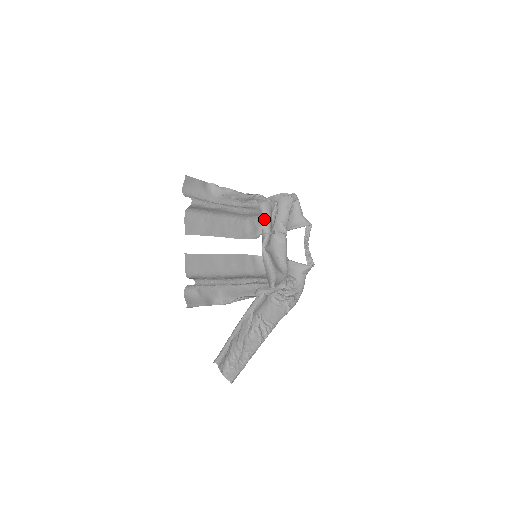
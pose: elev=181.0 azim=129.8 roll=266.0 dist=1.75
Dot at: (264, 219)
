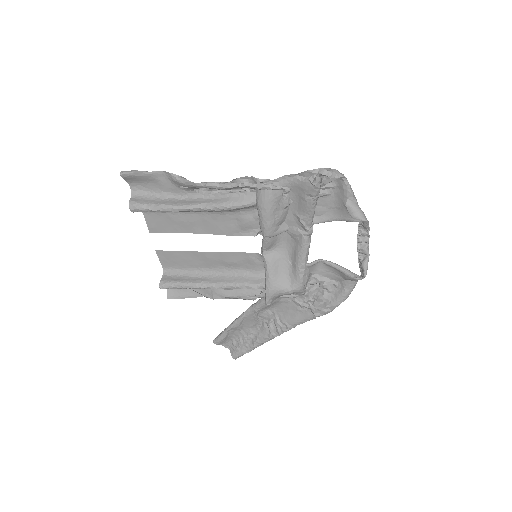
Dot at: (259, 216)
